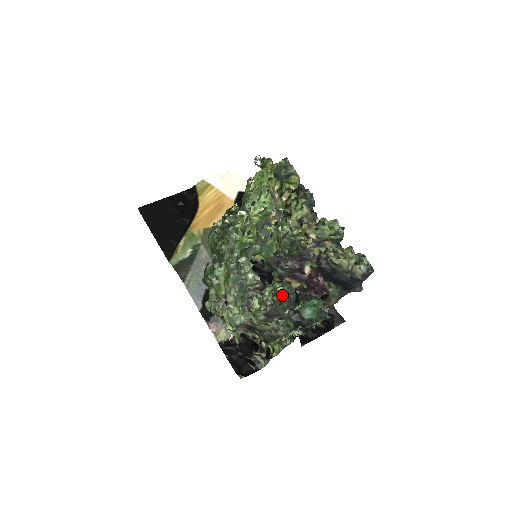
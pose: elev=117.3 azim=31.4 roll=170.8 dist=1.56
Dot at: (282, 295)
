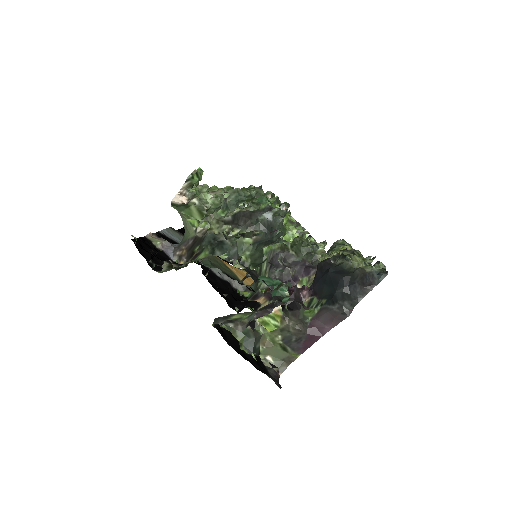
Dot at: occluded
